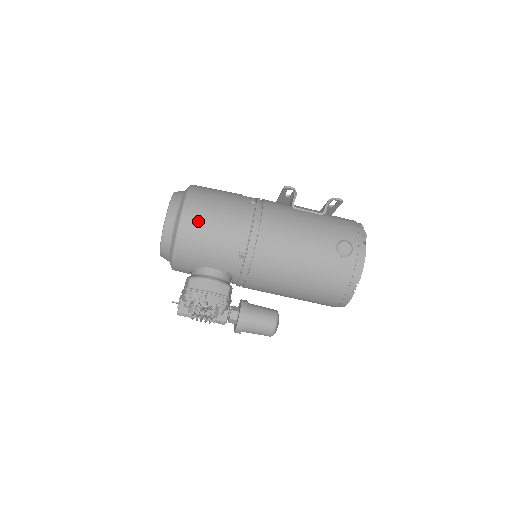
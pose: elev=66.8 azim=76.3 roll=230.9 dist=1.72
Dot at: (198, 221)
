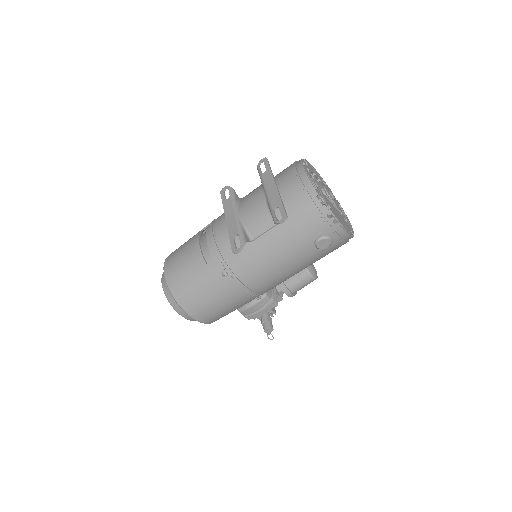
Dot at: (211, 315)
